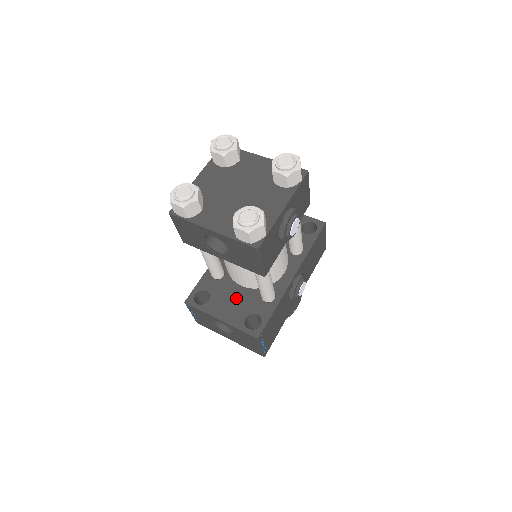
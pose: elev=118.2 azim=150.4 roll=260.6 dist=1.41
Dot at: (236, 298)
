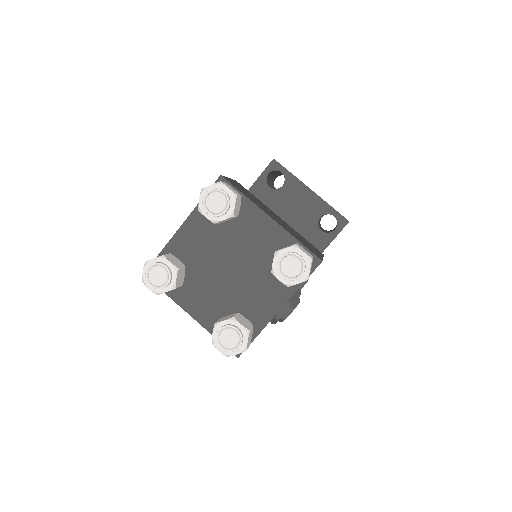
Dot at: occluded
